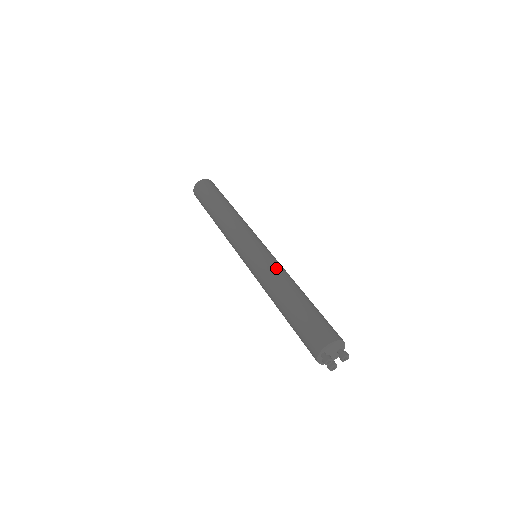
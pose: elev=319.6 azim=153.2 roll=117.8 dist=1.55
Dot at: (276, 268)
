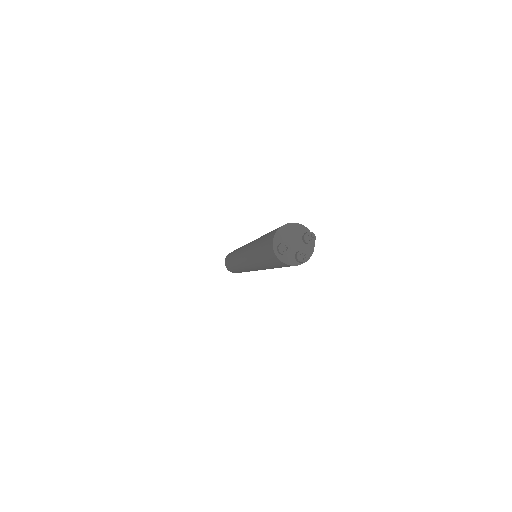
Dot at: occluded
